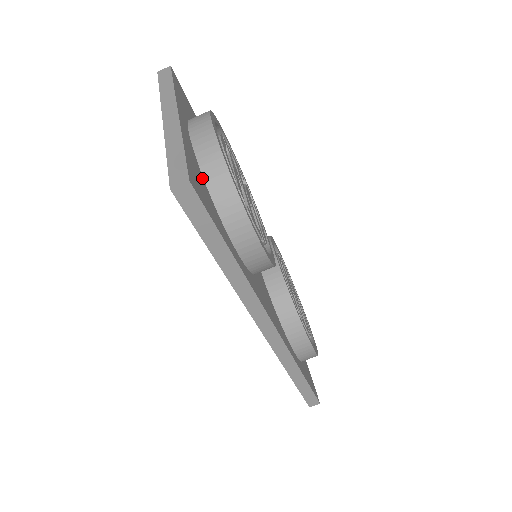
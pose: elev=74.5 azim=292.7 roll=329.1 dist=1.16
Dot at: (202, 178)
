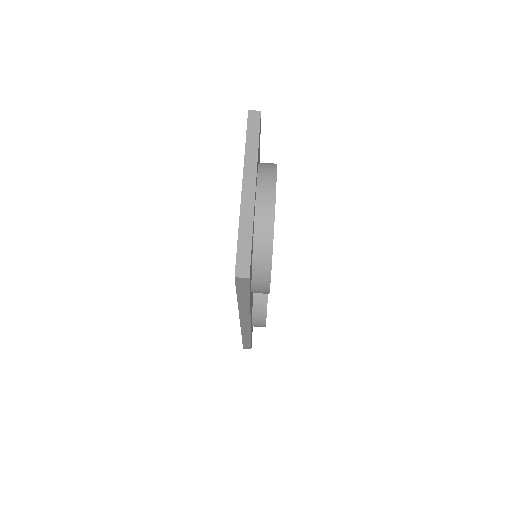
Dot at: (253, 246)
